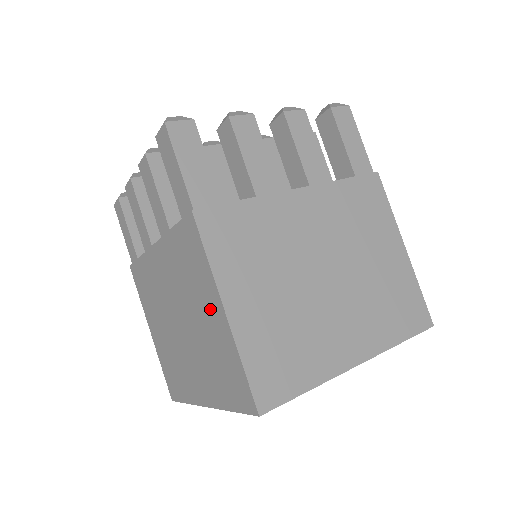
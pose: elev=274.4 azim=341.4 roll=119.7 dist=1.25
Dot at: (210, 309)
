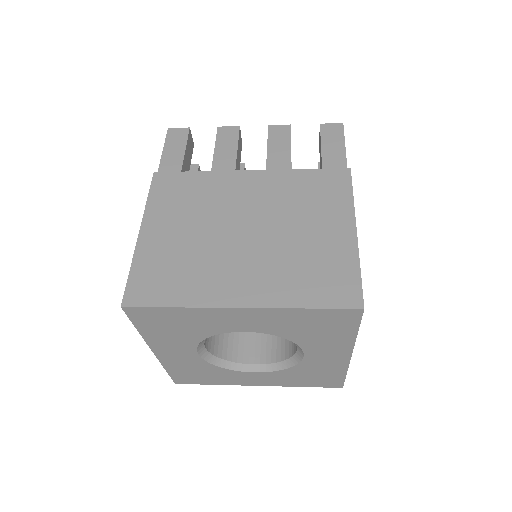
Dot at: occluded
